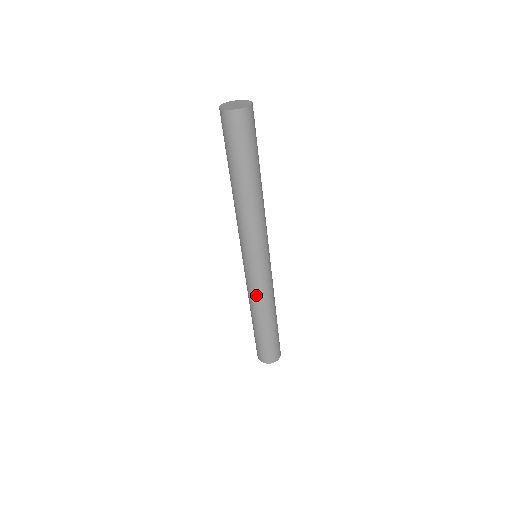
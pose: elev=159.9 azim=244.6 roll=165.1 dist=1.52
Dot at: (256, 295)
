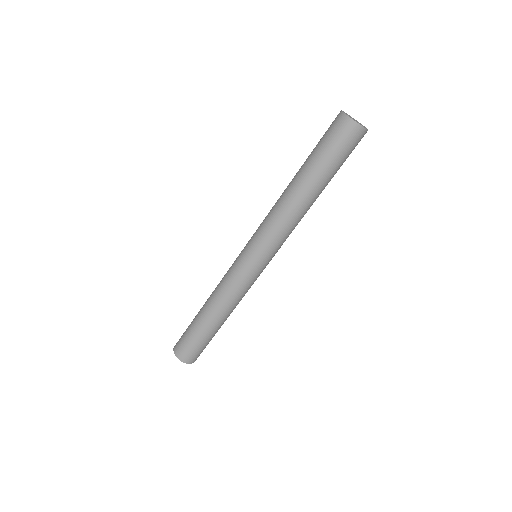
Dot at: (223, 284)
